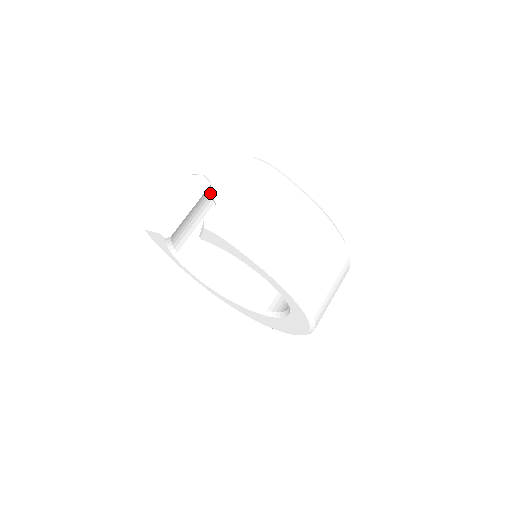
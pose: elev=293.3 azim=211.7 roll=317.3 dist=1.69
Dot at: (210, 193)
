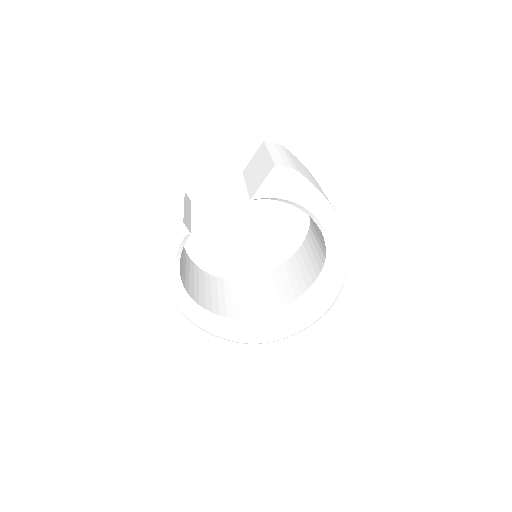
Dot at: occluded
